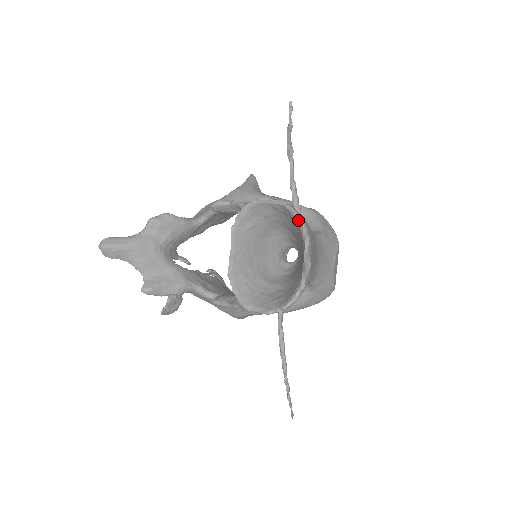
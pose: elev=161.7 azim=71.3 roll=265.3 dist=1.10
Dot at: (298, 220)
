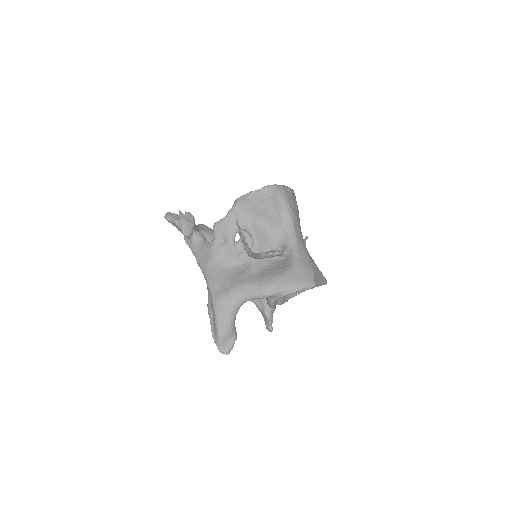
Dot at: occluded
